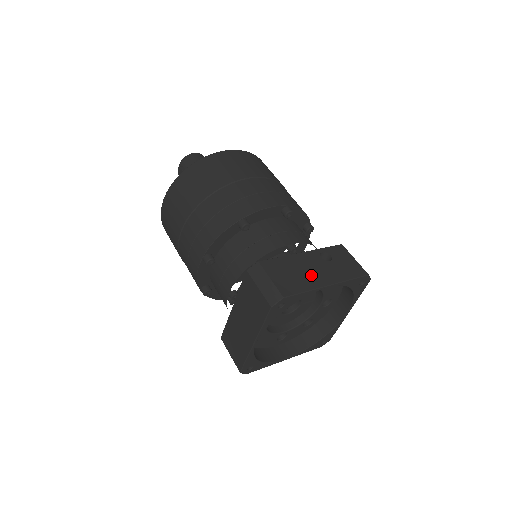
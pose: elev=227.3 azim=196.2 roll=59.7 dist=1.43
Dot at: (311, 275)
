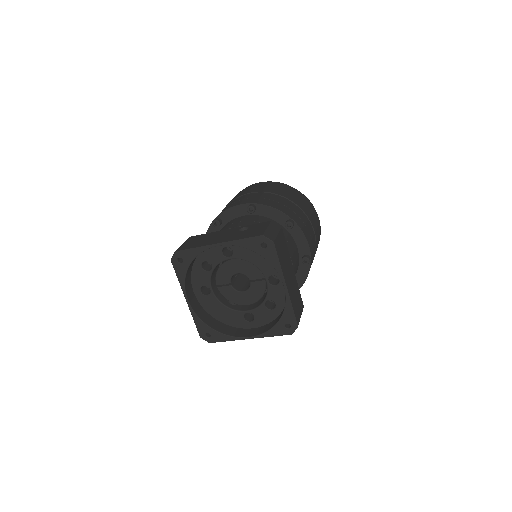
Dot at: (213, 239)
